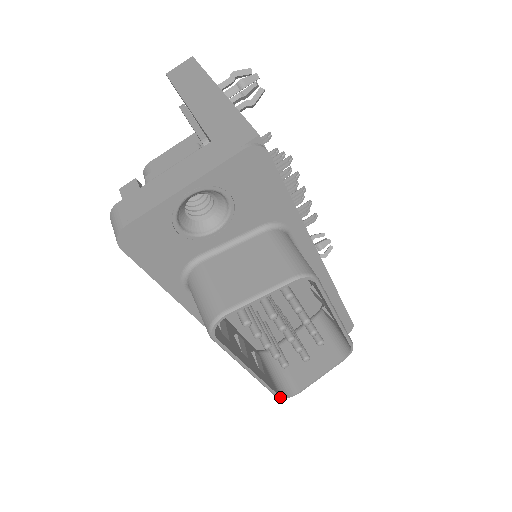
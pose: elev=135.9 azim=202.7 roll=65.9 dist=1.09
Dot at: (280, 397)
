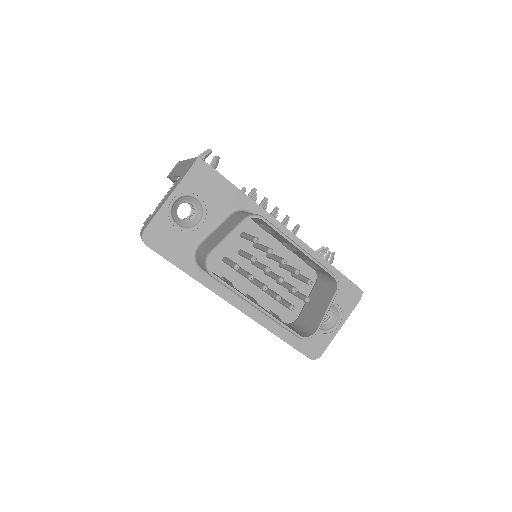
Dot at: (301, 337)
